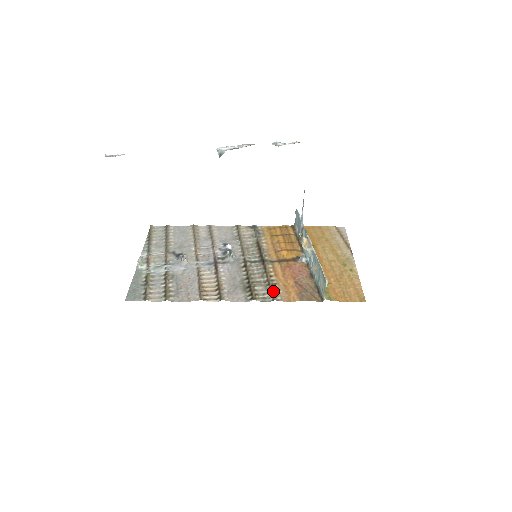
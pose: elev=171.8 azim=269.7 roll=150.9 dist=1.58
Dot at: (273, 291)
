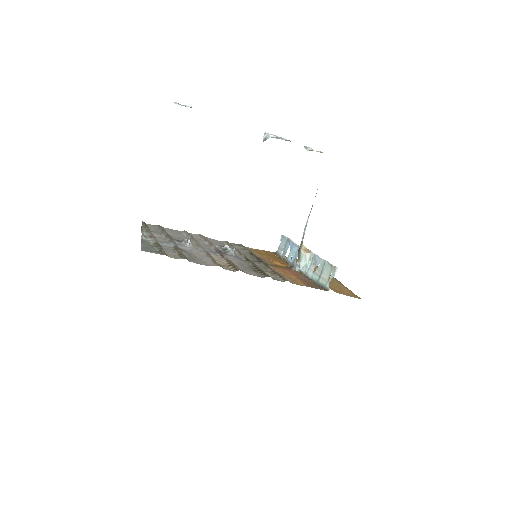
Dot at: occluded
